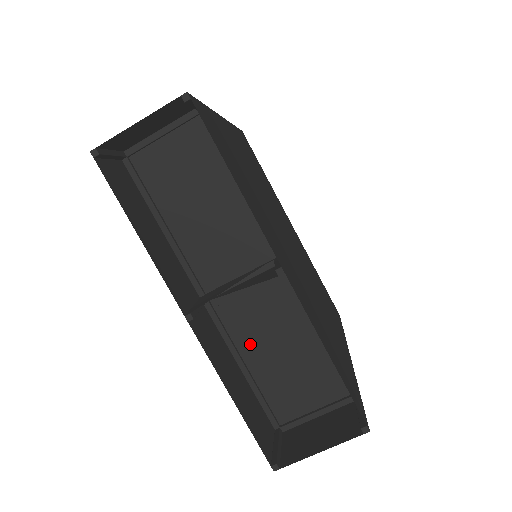
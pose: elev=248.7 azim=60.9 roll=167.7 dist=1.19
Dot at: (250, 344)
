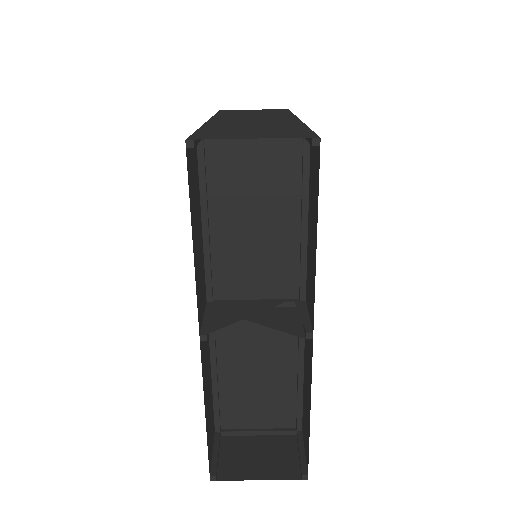
Dot at: (231, 358)
